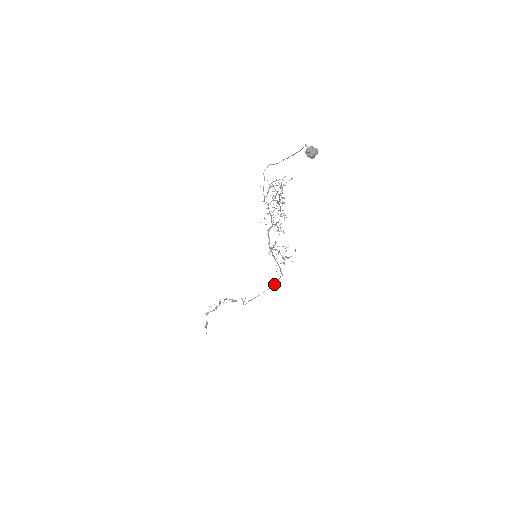
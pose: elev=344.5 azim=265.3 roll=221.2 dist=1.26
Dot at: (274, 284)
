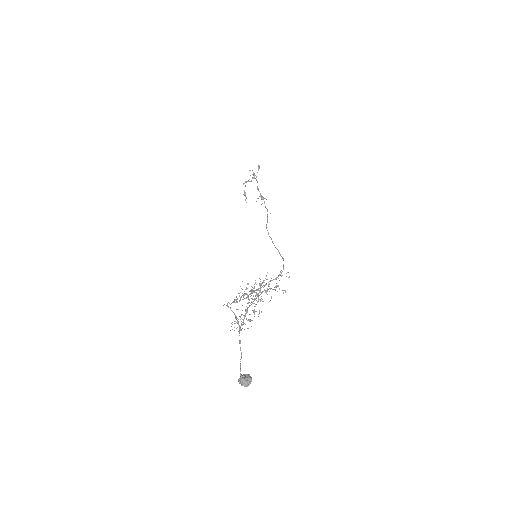
Dot at: occluded
